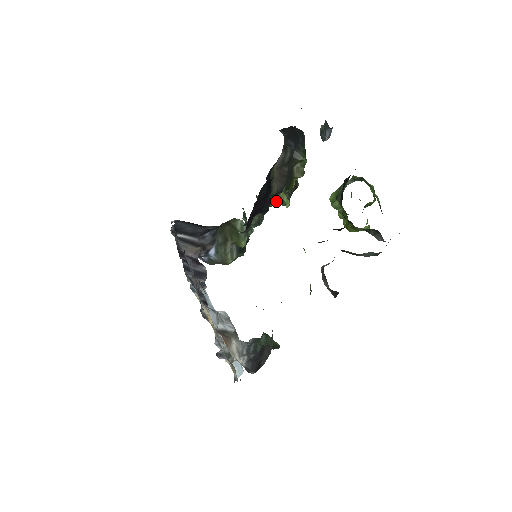
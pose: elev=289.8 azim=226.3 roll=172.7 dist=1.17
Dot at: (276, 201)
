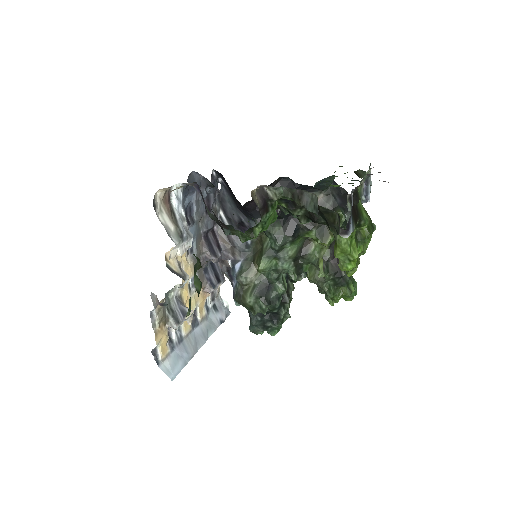
Dot at: (317, 275)
